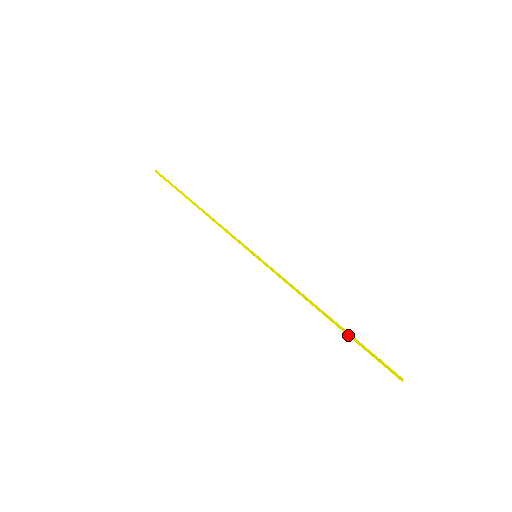
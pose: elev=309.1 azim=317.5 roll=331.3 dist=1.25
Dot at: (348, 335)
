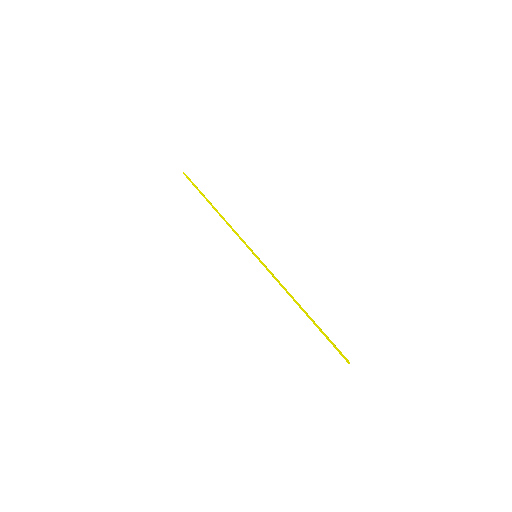
Dot at: (316, 326)
